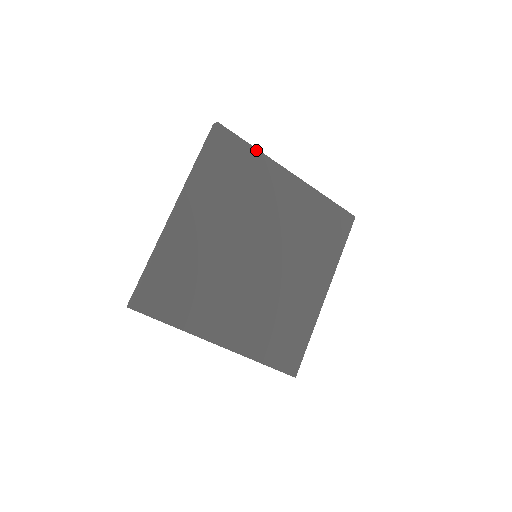
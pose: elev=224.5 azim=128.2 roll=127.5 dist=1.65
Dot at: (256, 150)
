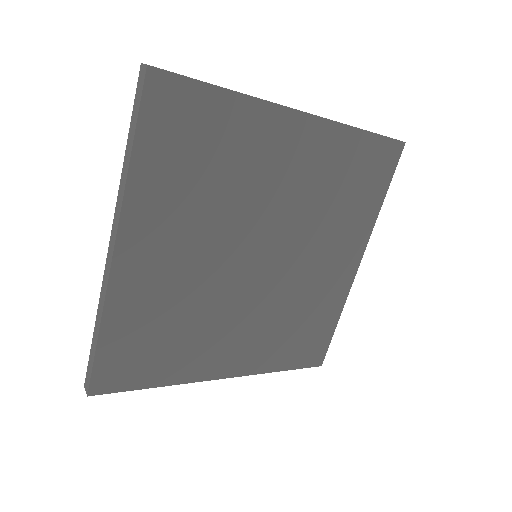
Dot at: (233, 94)
